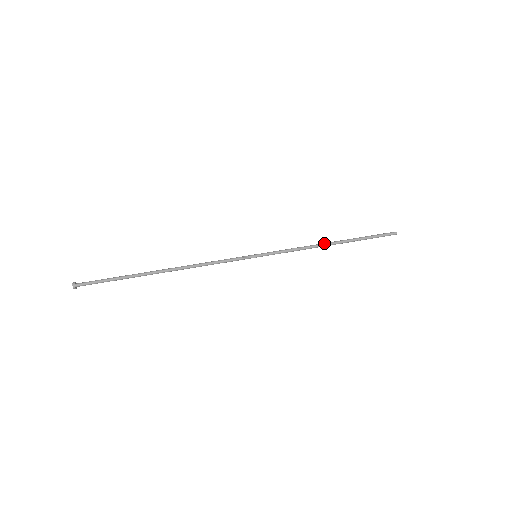
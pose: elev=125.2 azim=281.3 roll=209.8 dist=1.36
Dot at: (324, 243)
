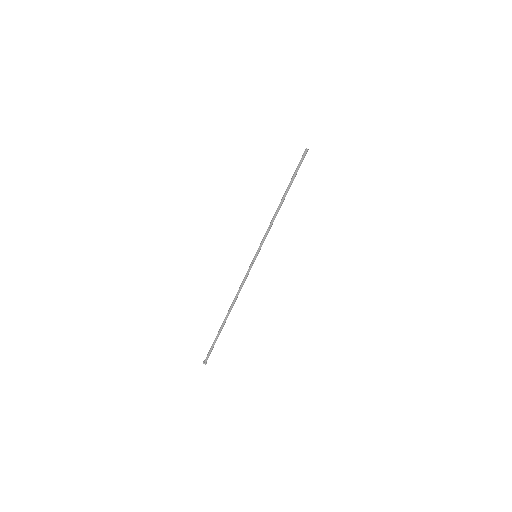
Dot at: (278, 207)
